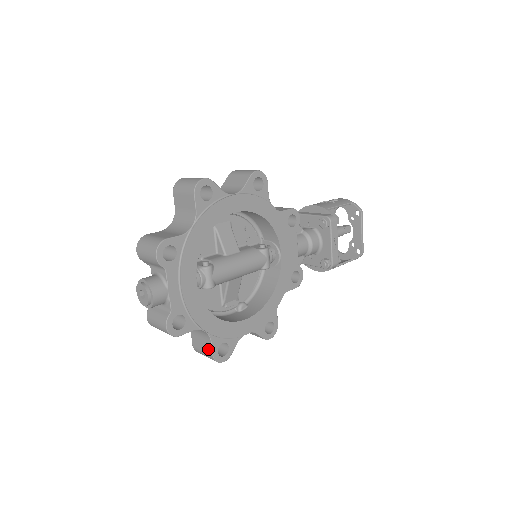
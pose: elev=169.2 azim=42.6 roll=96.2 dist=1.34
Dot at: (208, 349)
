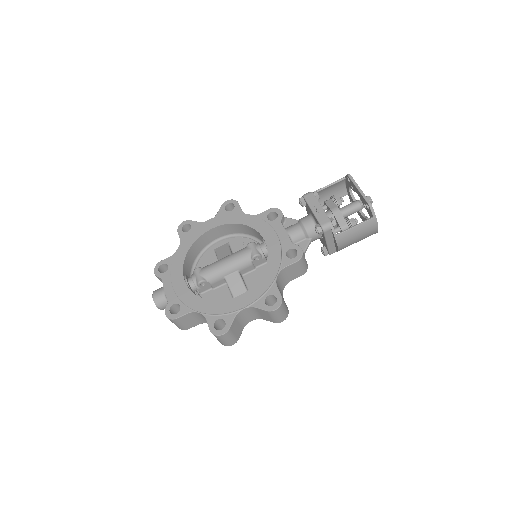
Dot at: occluded
